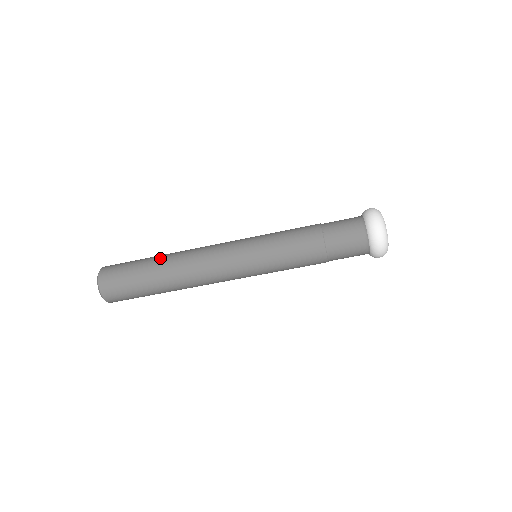
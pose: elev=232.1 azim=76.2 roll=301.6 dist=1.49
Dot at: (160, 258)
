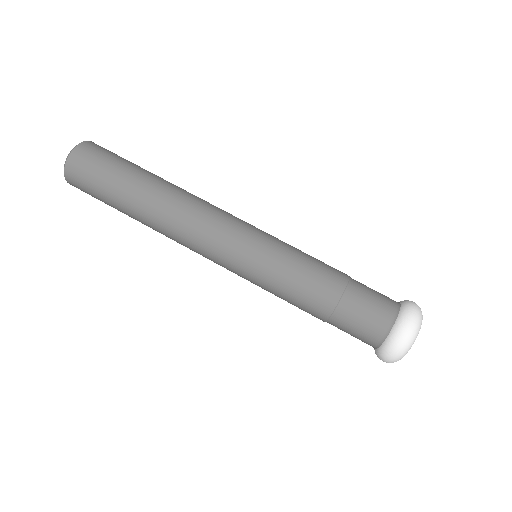
Dot at: occluded
